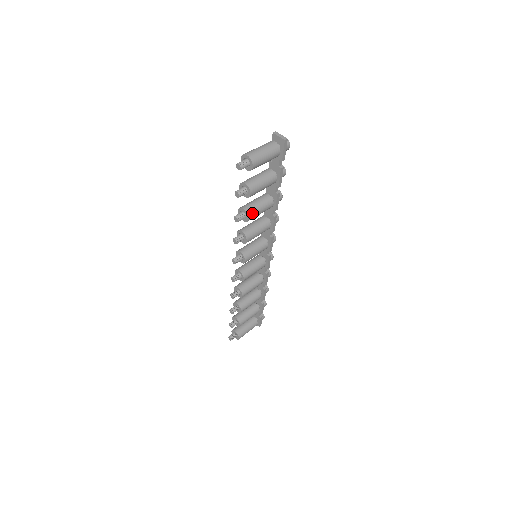
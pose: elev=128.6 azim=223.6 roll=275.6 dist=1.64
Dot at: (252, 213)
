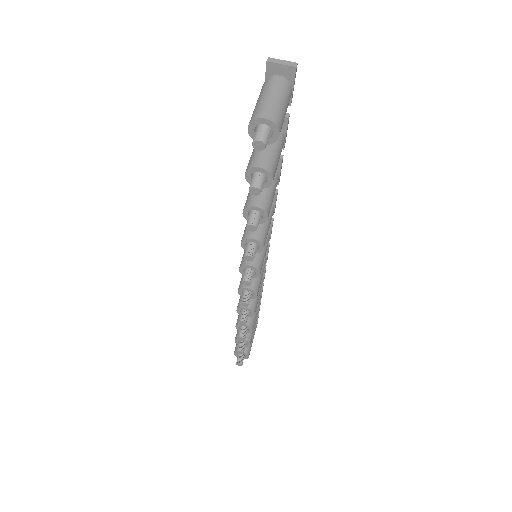
Dot at: (268, 206)
